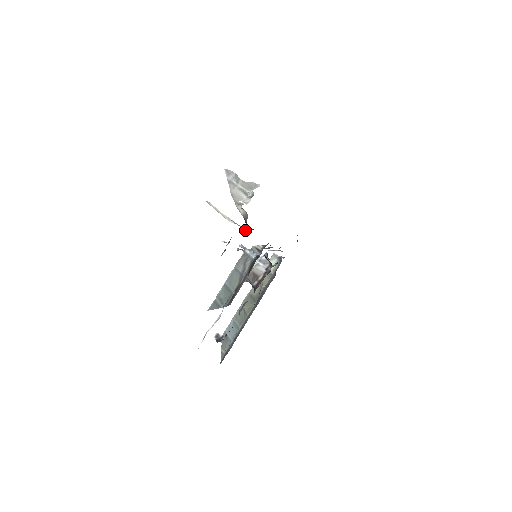
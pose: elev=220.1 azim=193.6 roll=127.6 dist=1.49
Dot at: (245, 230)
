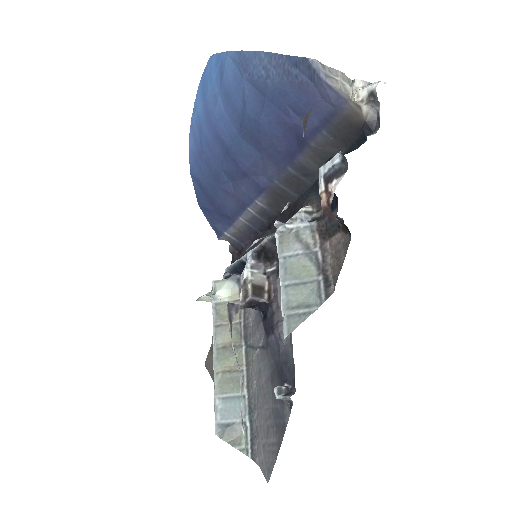
Dot at: (349, 151)
